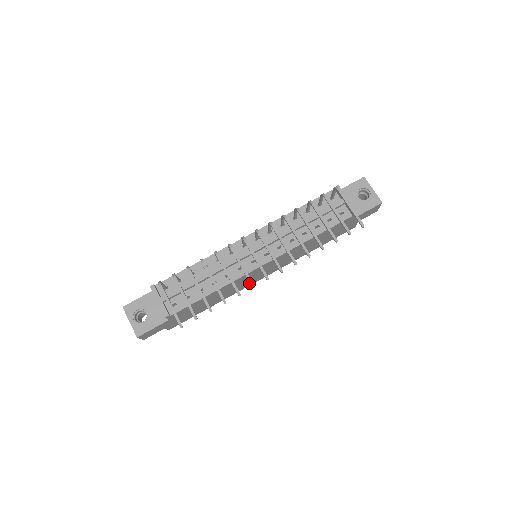
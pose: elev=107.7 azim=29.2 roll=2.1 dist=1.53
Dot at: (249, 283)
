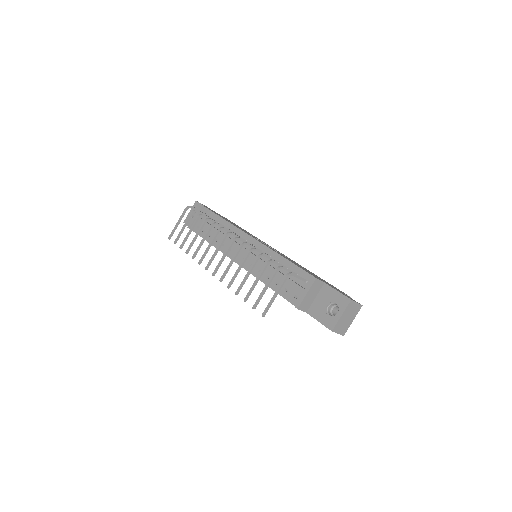
Dot at: occluded
